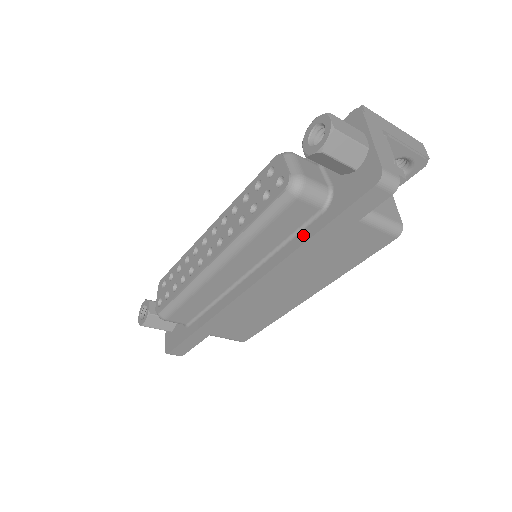
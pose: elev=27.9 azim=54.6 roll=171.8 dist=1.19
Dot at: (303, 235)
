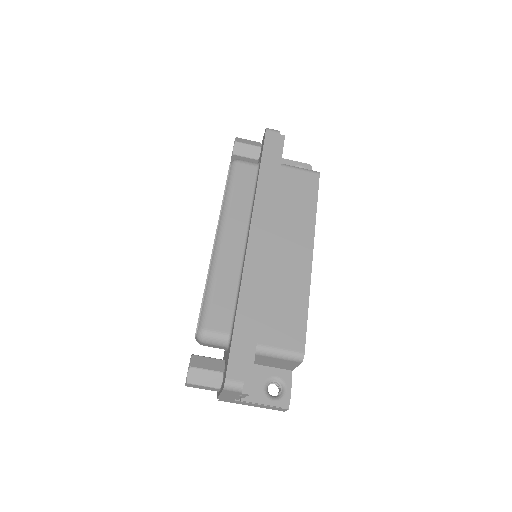
Dot at: (257, 180)
